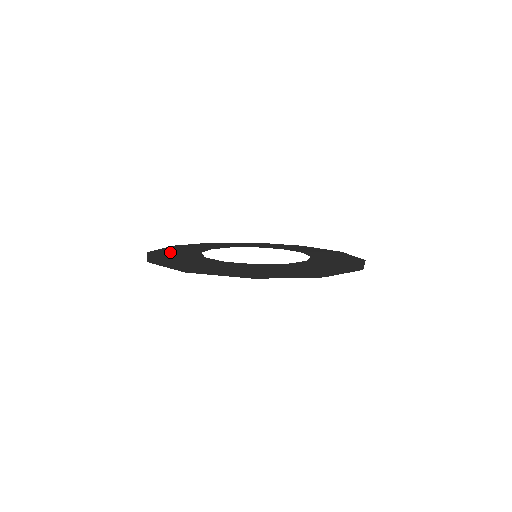
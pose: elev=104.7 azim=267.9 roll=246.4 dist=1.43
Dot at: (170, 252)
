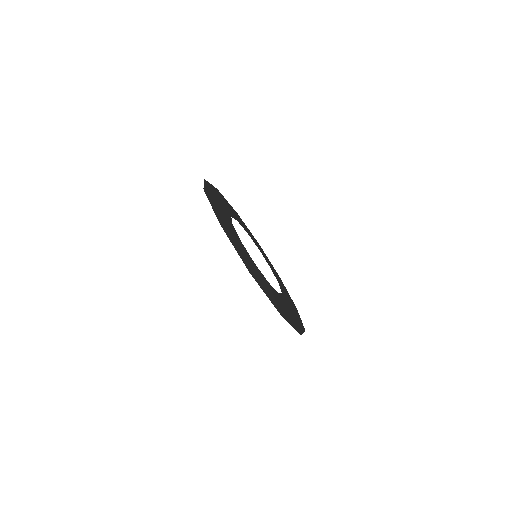
Dot at: (216, 204)
